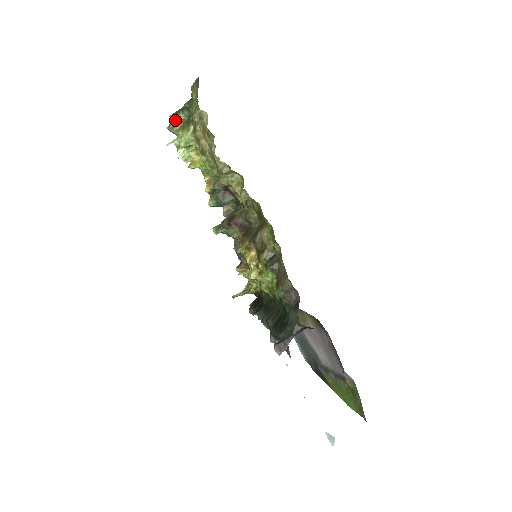
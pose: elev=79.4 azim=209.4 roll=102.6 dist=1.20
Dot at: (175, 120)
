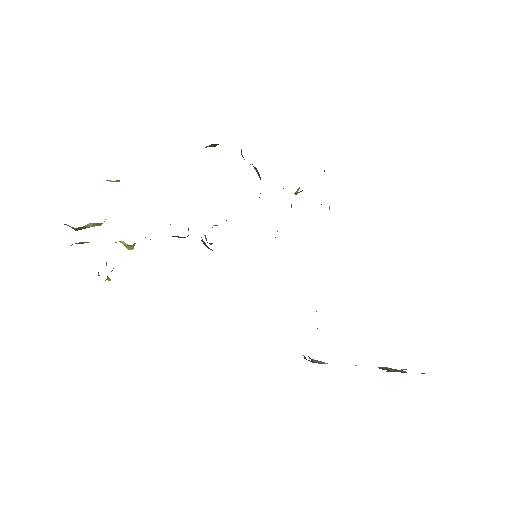
Dot at: occluded
